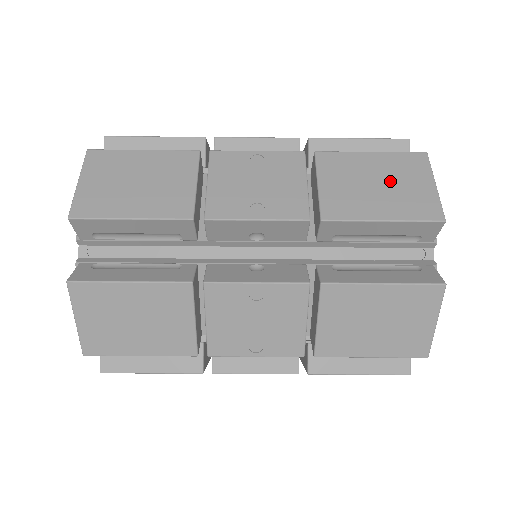
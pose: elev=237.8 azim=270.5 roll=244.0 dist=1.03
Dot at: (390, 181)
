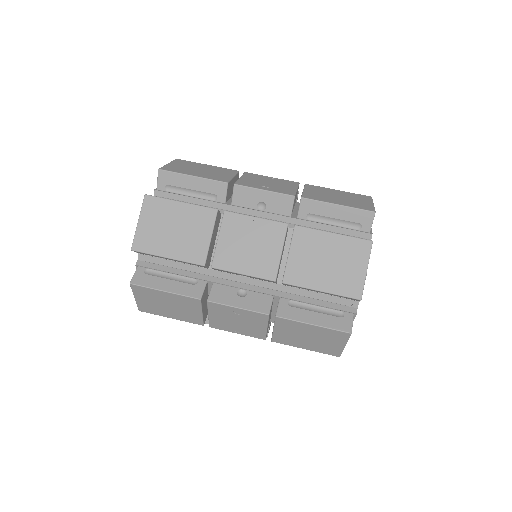
Dot at: occluded
